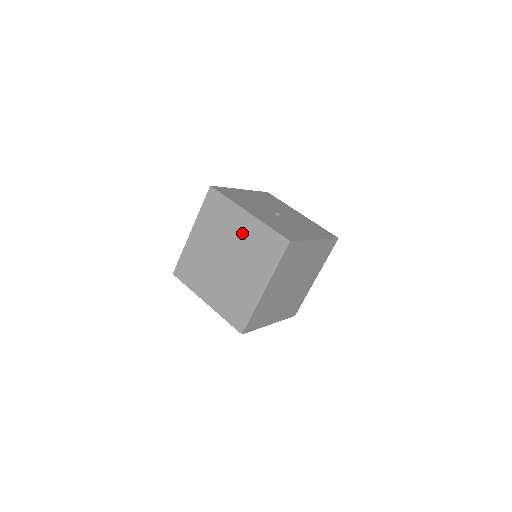
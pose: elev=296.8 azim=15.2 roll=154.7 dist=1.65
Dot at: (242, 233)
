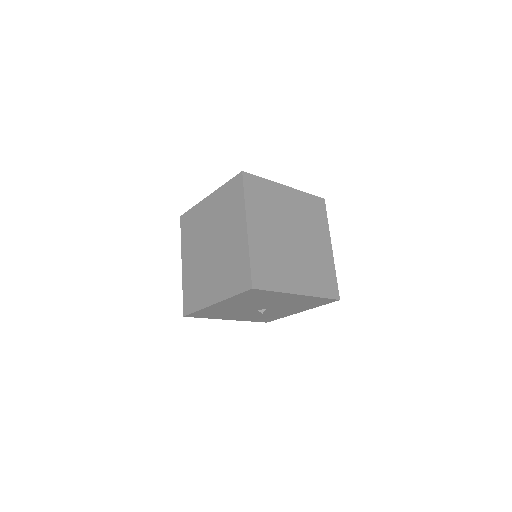
Dot at: (212, 214)
